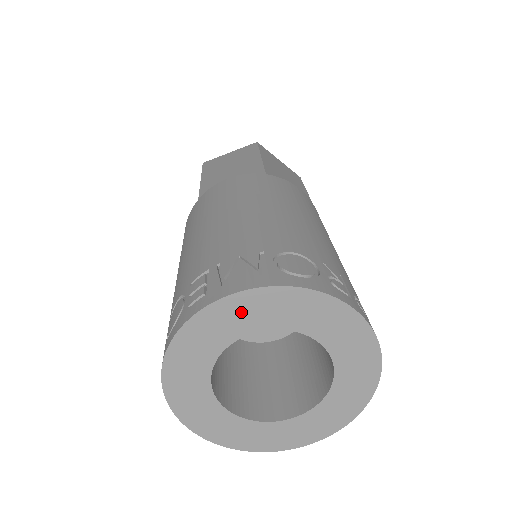
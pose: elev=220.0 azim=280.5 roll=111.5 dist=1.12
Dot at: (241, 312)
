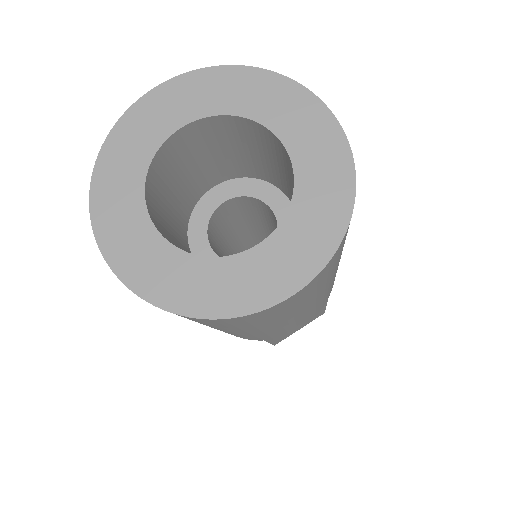
Dot at: (166, 105)
